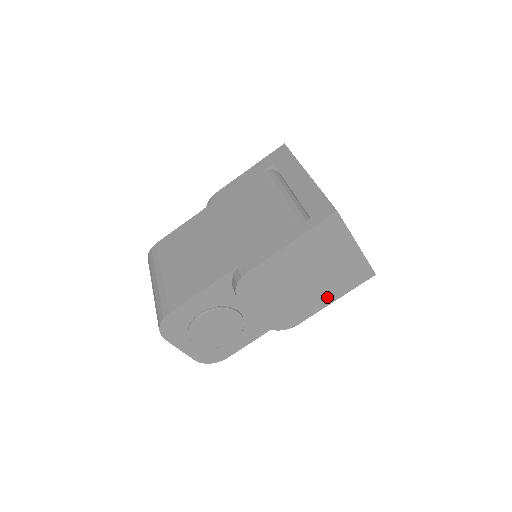
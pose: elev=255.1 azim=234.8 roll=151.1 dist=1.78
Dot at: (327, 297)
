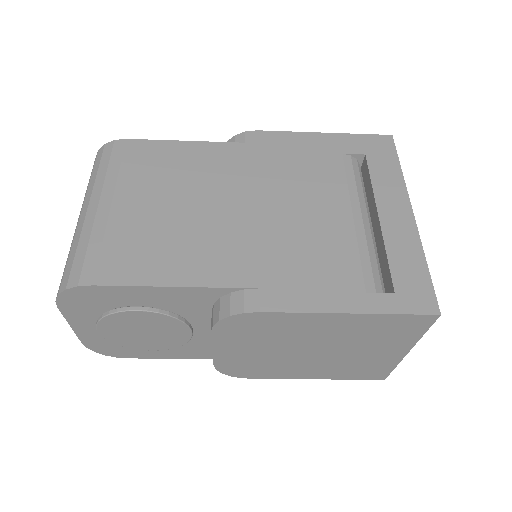
Dot at: (313, 373)
